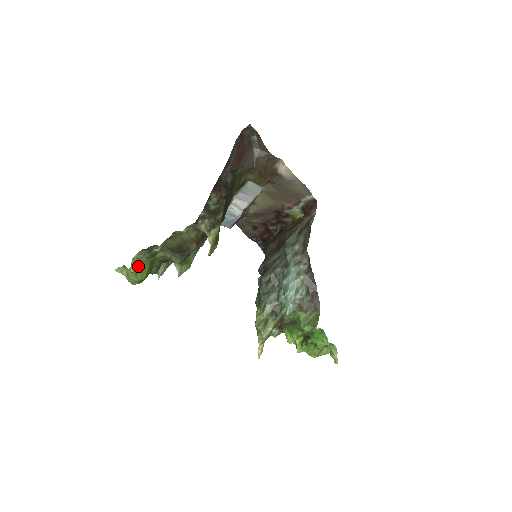
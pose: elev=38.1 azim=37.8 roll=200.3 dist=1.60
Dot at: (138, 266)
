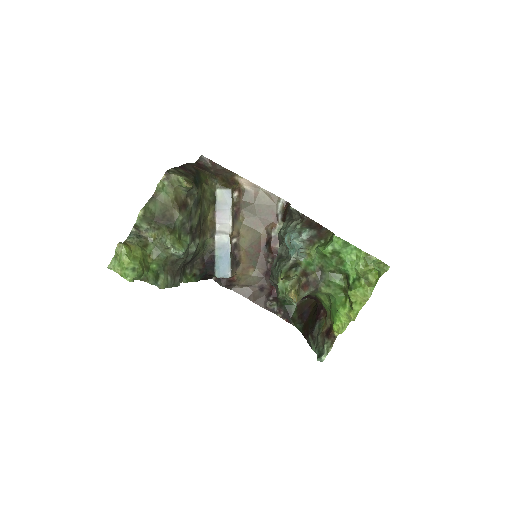
Dot at: (128, 246)
